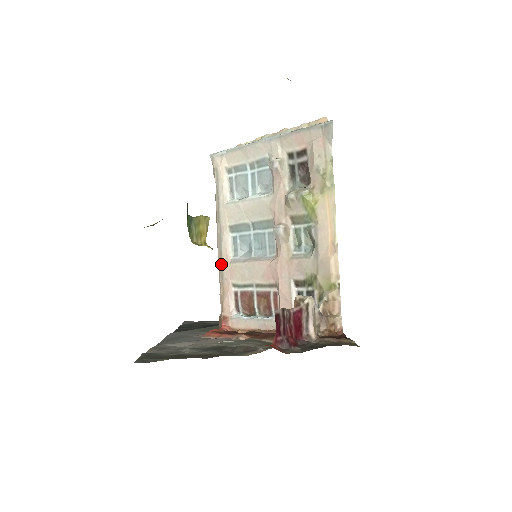
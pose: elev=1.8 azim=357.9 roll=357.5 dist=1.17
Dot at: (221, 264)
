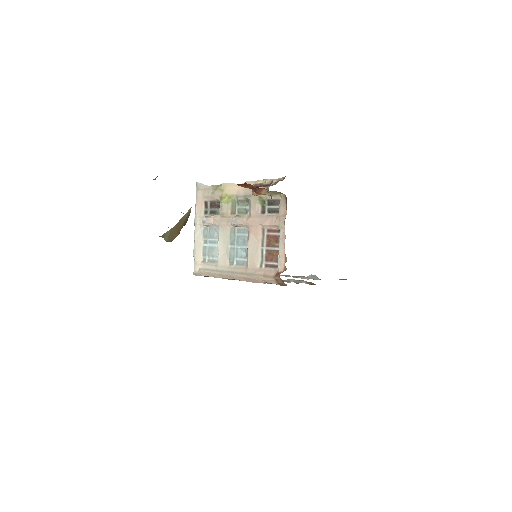
Dot at: (247, 274)
